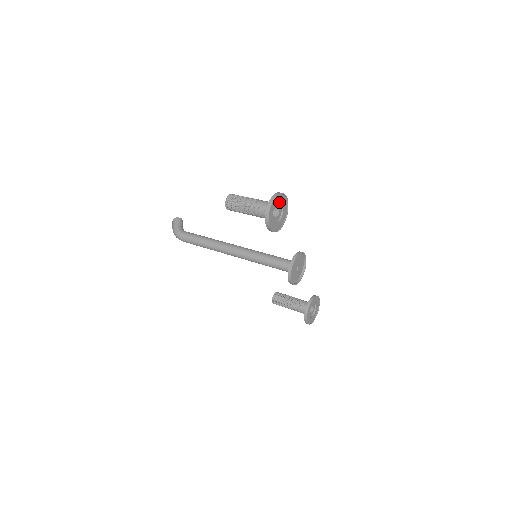
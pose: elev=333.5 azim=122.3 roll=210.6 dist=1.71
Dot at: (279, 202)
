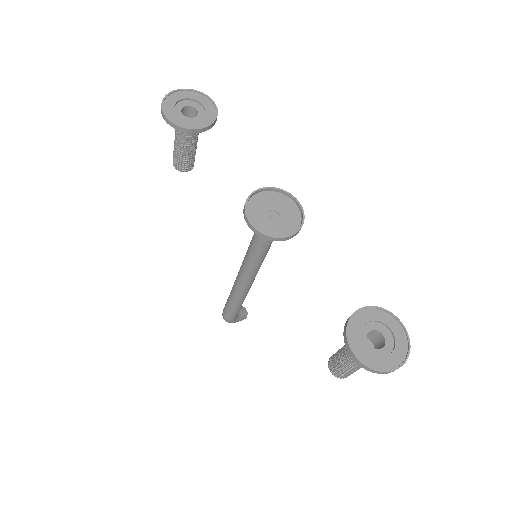
Dot at: (198, 104)
